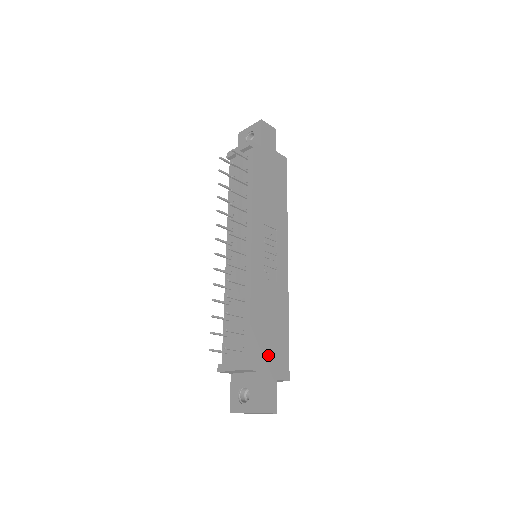
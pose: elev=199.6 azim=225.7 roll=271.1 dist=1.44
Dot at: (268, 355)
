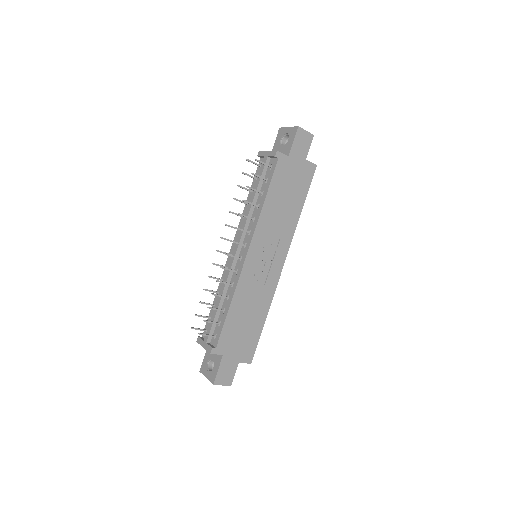
Dot at: (236, 344)
